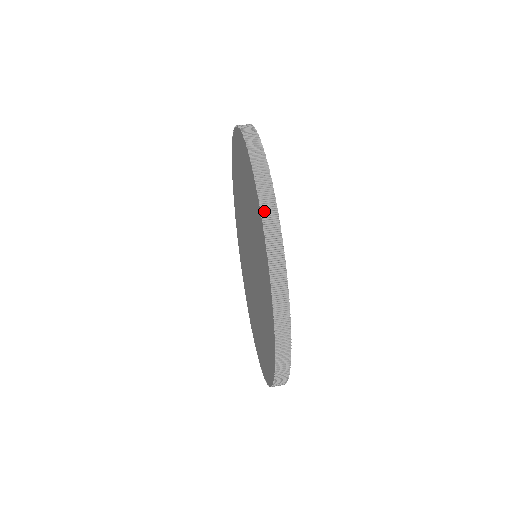
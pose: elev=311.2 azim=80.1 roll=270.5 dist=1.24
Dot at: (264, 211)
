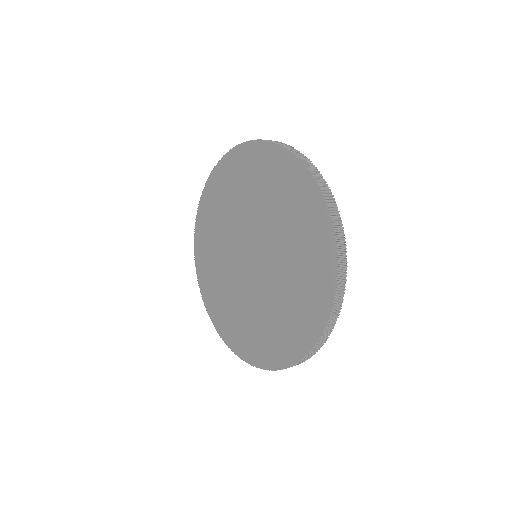
Dot at: (228, 153)
